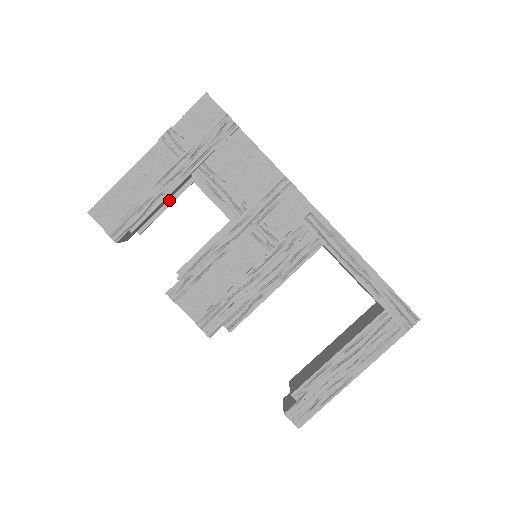
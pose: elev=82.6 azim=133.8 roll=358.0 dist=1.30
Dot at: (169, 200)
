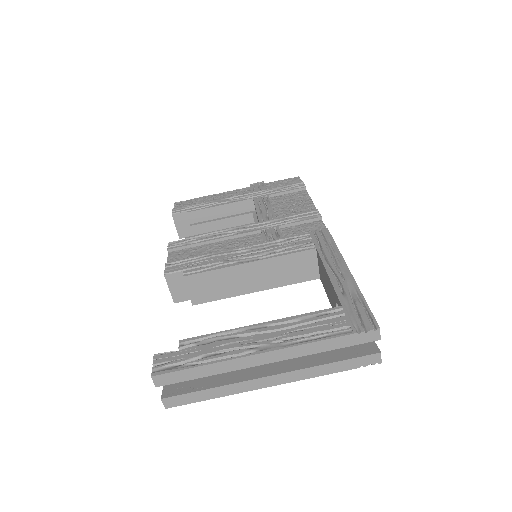
Dot at: (228, 216)
